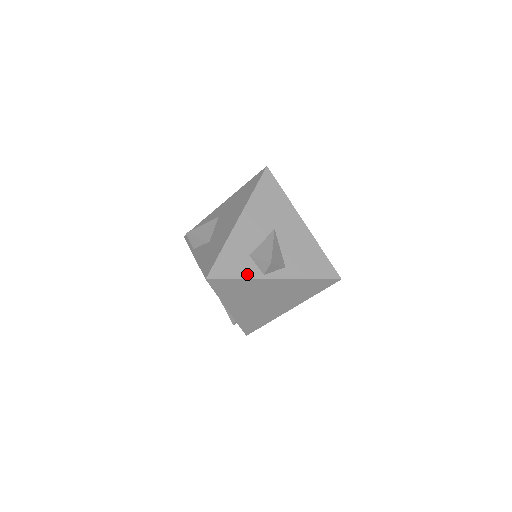
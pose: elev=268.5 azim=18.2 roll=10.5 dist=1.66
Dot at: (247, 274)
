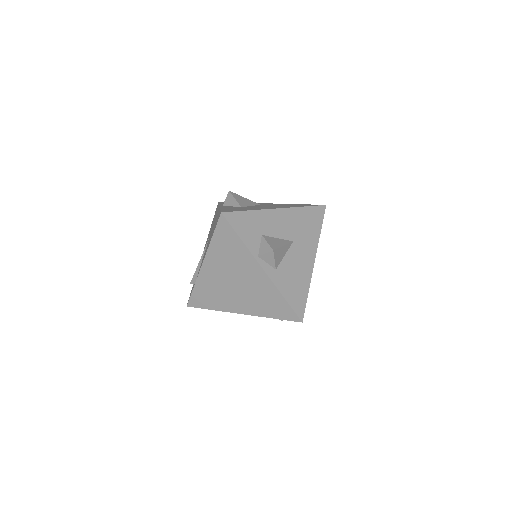
Dot at: (249, 242)
